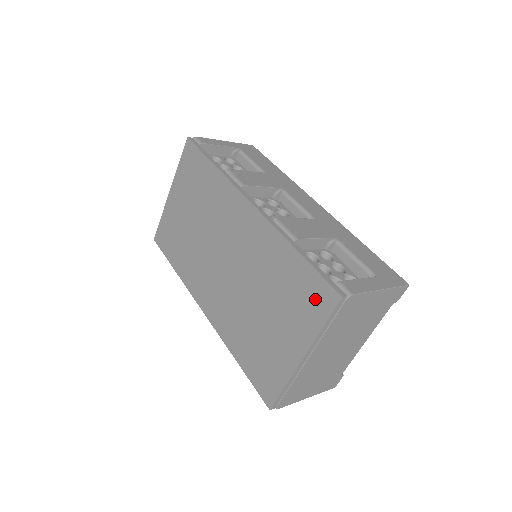
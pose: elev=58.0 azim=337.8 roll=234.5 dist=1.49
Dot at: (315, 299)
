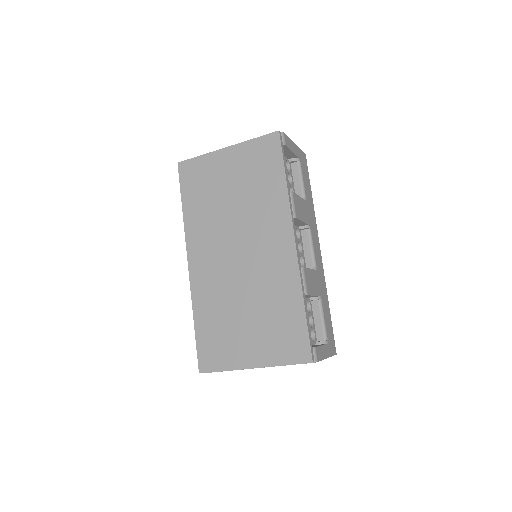
Dot at: (293, 346)
